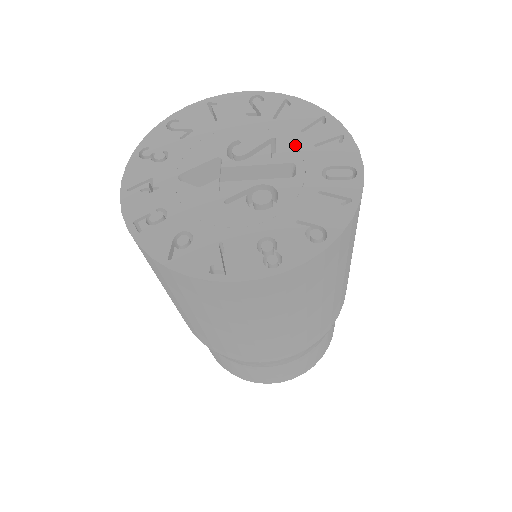
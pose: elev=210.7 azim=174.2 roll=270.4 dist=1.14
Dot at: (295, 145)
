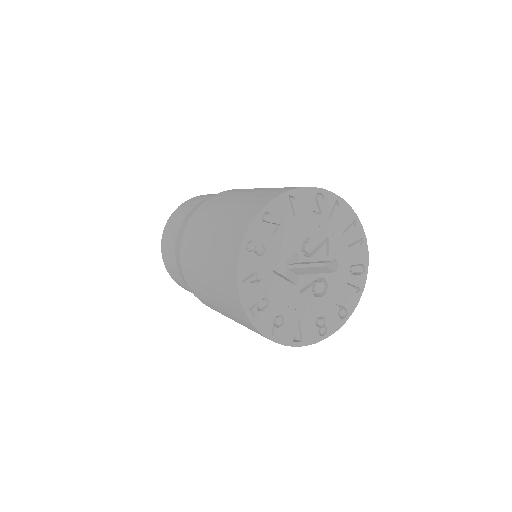
Dot at: (339, 245)
